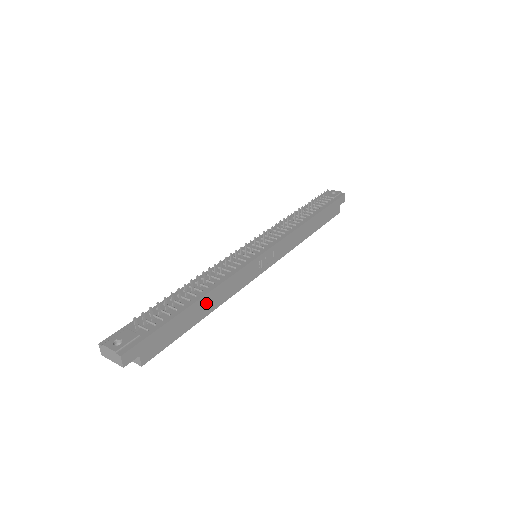
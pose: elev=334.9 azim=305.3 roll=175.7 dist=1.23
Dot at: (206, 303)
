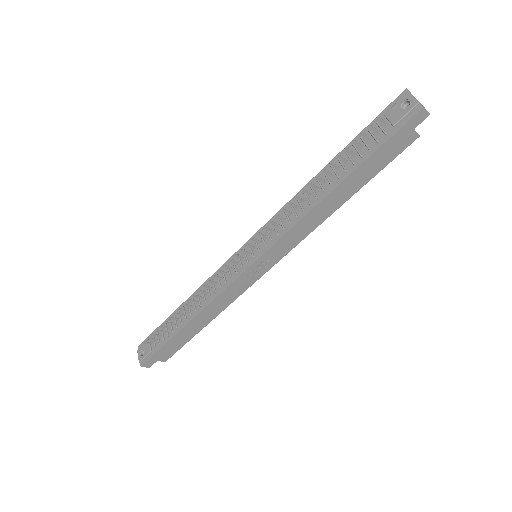
Dot at: (198, 321)
